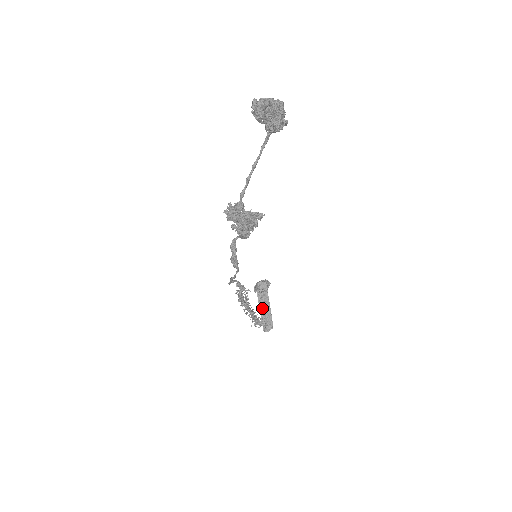
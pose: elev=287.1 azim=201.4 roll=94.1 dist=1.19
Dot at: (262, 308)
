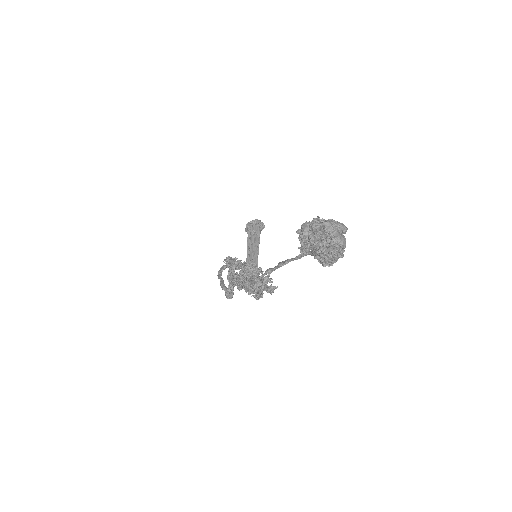
Dot at: (250, 249)
